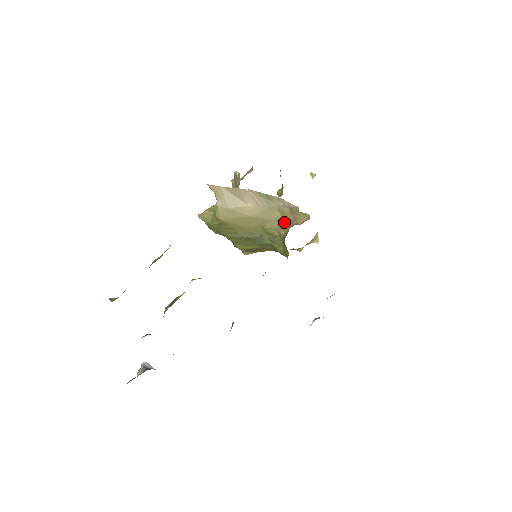
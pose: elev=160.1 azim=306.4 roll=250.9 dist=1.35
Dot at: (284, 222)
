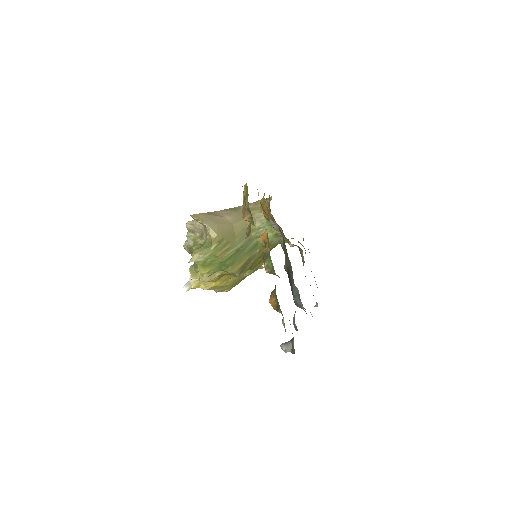
Dot at: (258, 211)
